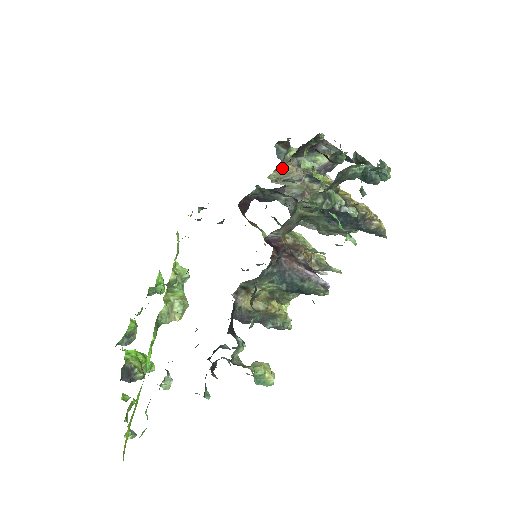
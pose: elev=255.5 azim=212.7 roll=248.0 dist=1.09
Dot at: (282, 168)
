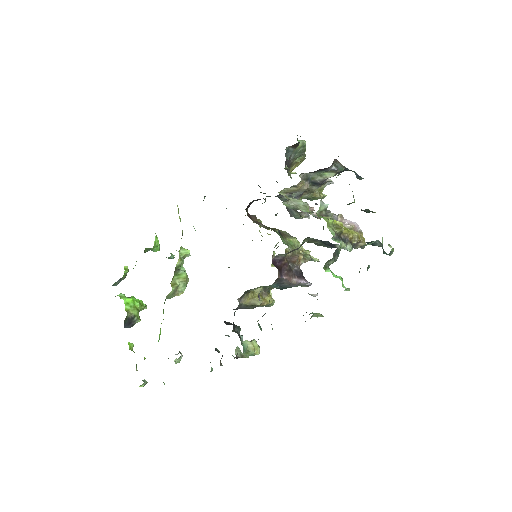
Dot at: (293, 187)
